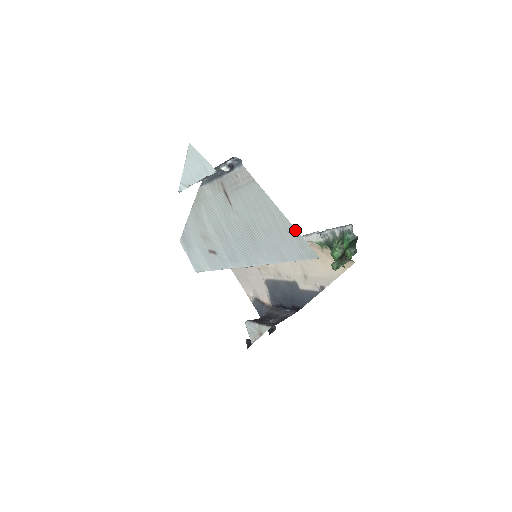
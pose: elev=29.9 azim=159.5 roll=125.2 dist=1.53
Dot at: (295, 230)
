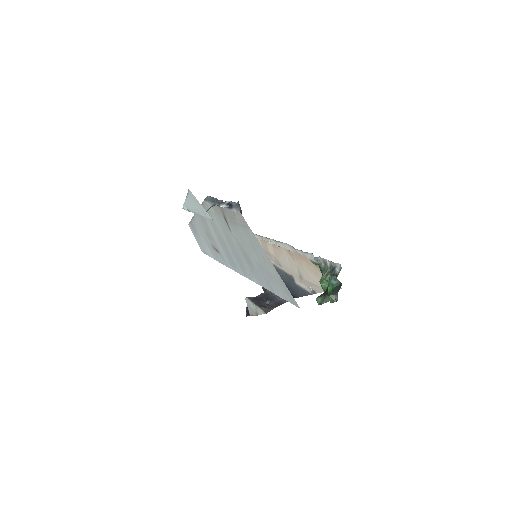
Dot at: (281, 280)
